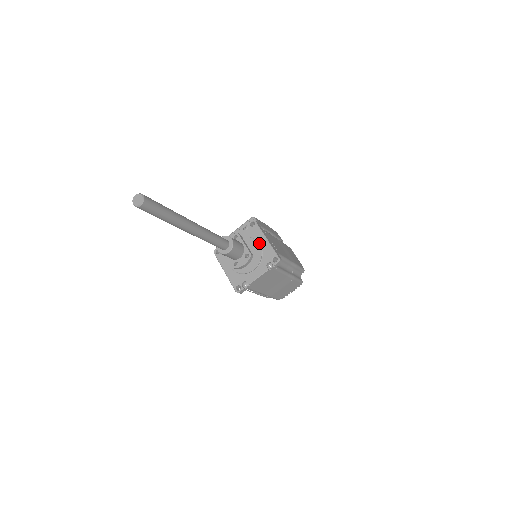
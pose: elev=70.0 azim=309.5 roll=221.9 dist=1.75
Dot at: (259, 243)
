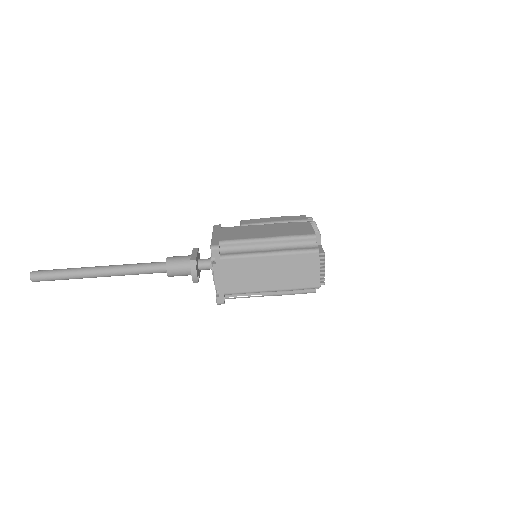
Dot at: occluded
